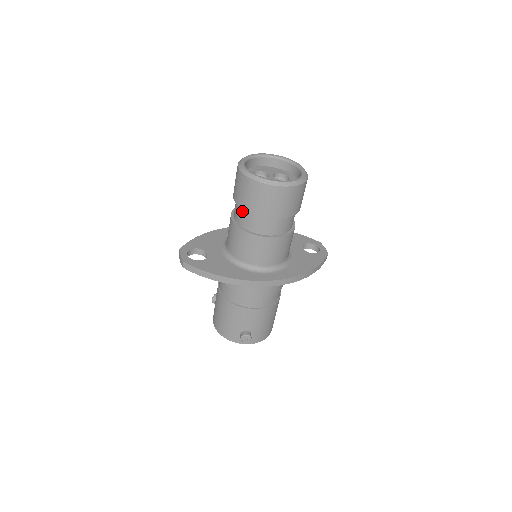
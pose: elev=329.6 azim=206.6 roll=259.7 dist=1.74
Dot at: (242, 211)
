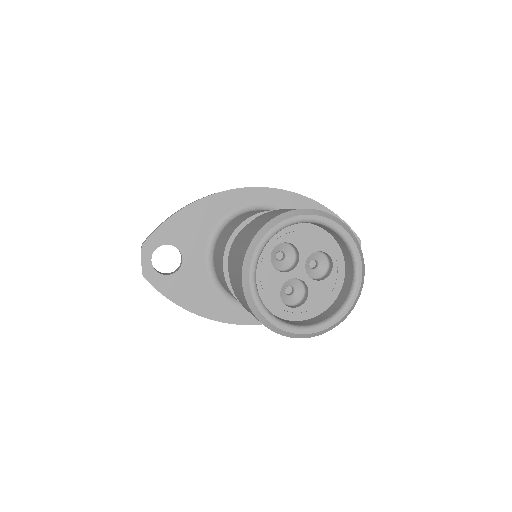
Dot at: occluded
